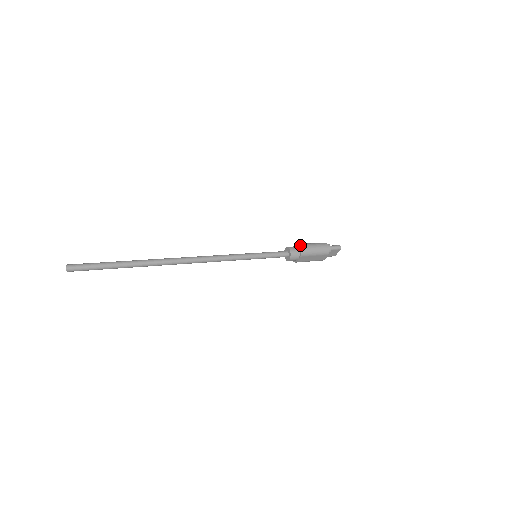
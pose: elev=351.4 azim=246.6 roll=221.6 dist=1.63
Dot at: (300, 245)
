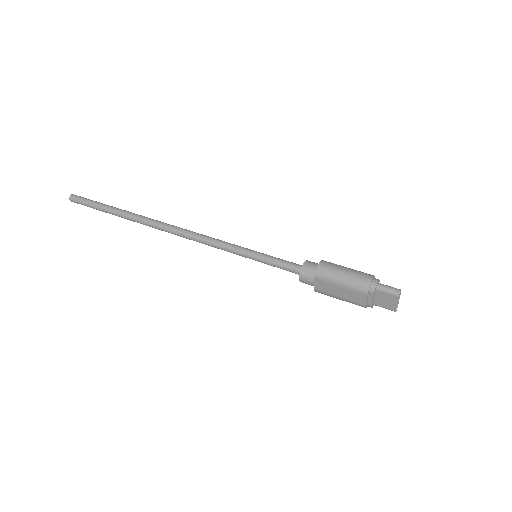
Dot at: (322, 260)
